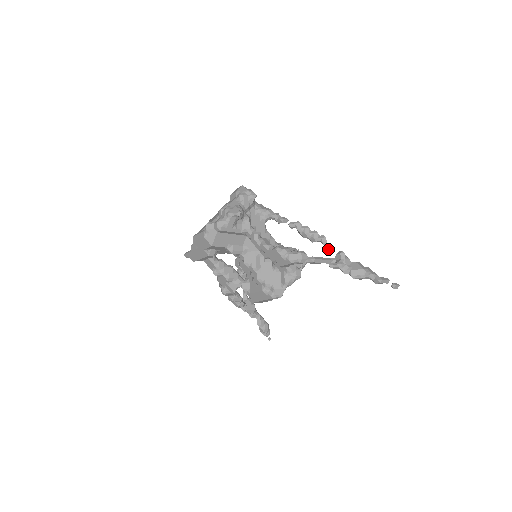
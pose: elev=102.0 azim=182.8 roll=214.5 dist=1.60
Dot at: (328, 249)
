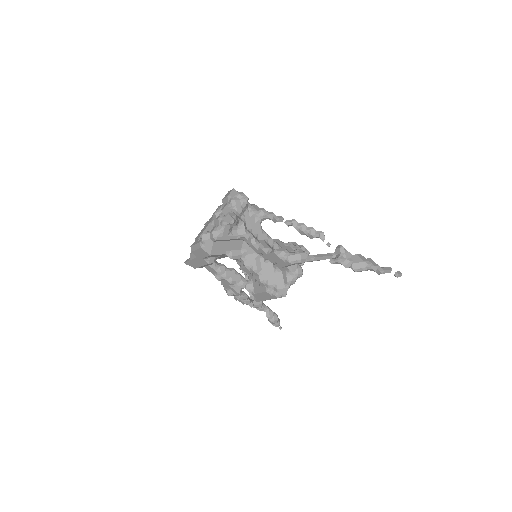
Dot at: (327, 244)
